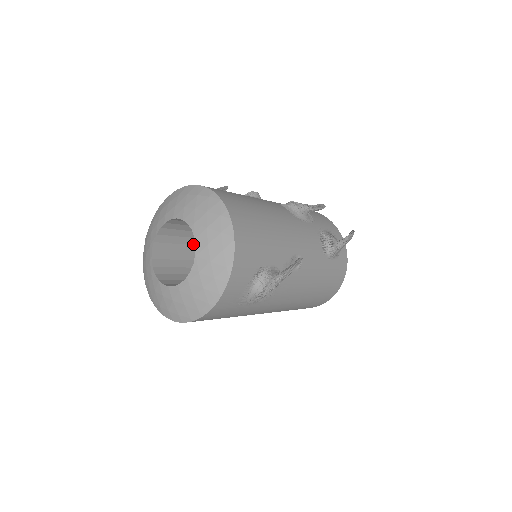
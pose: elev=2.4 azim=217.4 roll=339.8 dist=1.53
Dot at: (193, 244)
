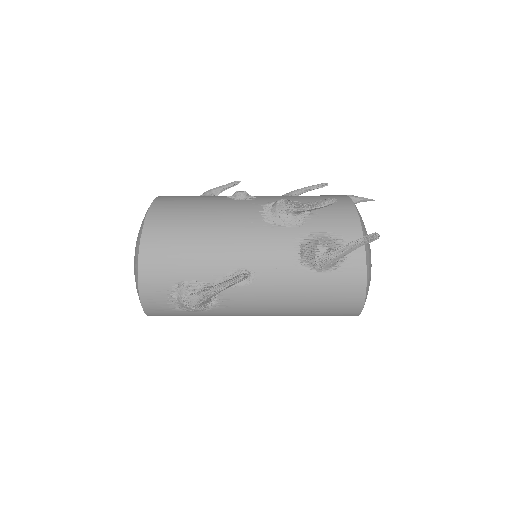
Dot at: occluded
